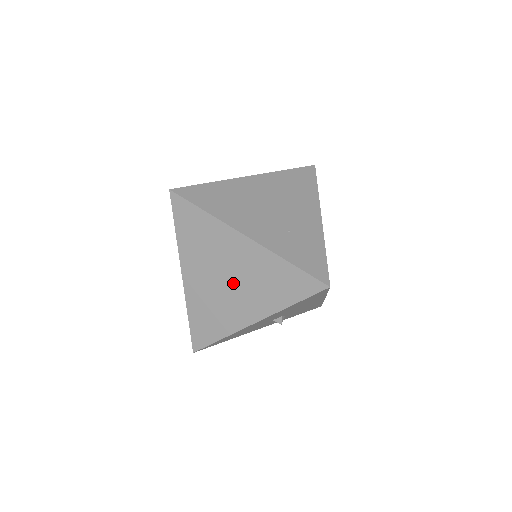
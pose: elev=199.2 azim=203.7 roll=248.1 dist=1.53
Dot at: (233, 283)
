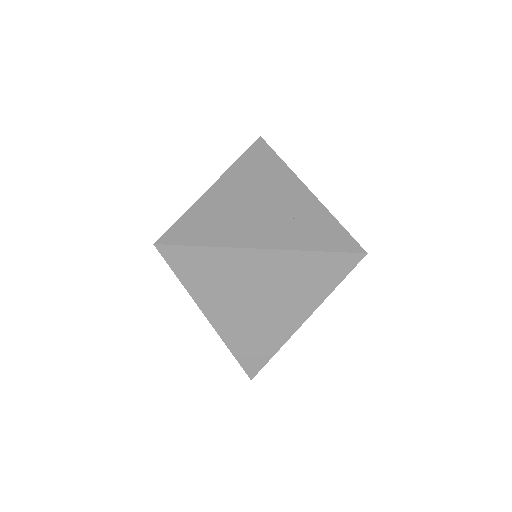
Dot at: (266, 299)
